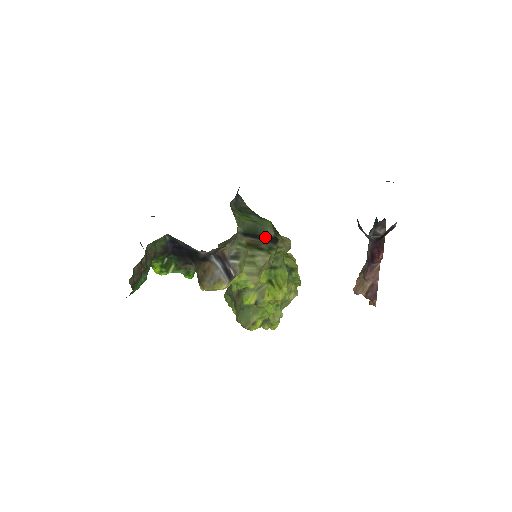
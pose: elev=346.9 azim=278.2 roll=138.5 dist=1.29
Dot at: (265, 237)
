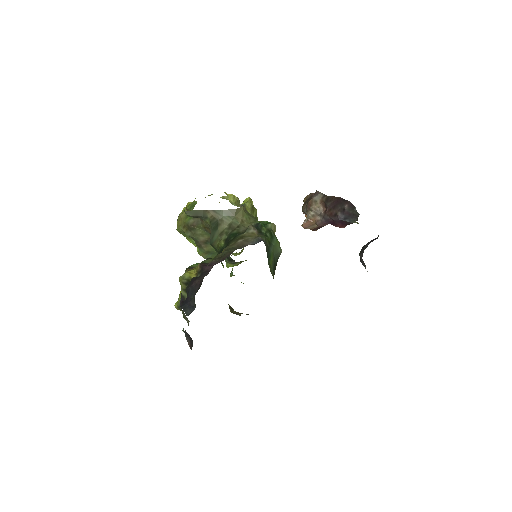
Dot at: occluded
